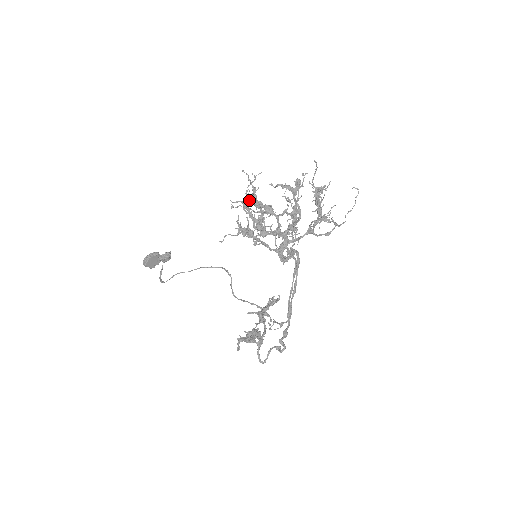
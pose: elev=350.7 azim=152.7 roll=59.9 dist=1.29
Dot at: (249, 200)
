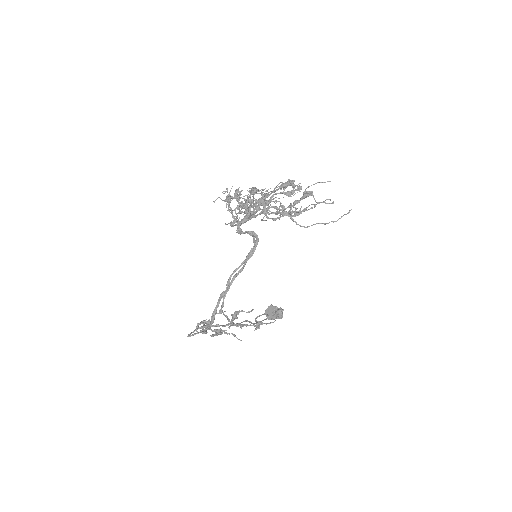
Dot at: (267, 200)
